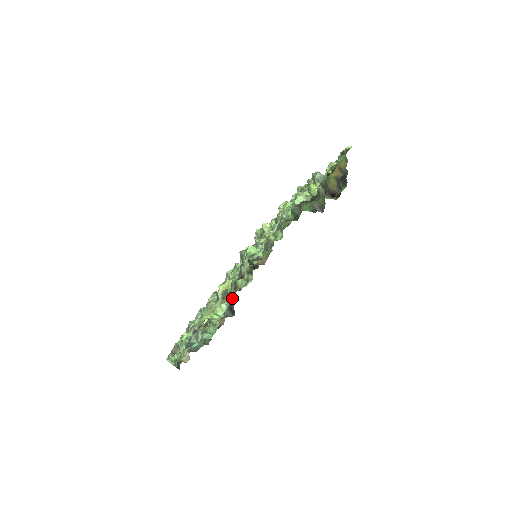
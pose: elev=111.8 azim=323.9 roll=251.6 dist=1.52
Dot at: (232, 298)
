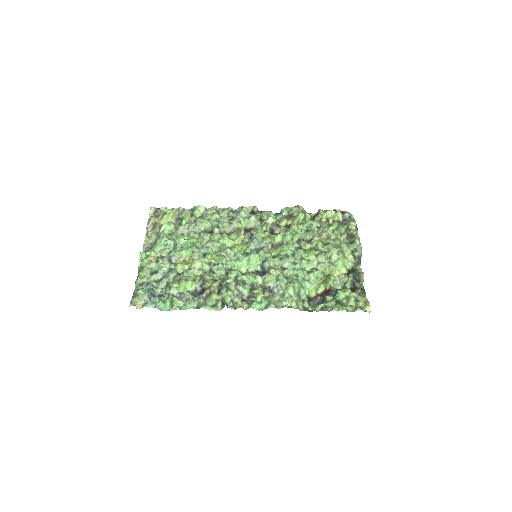
Dot at: (197, 304)
